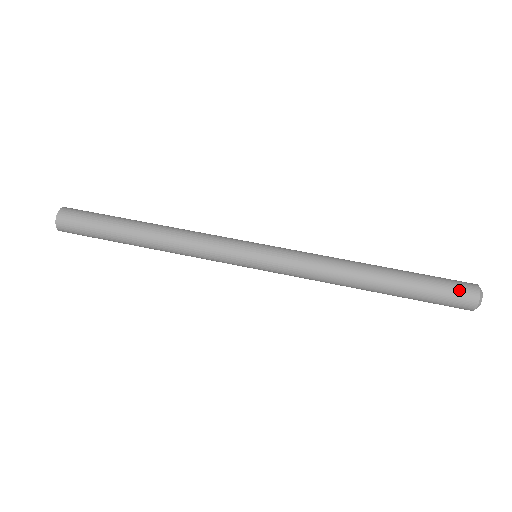
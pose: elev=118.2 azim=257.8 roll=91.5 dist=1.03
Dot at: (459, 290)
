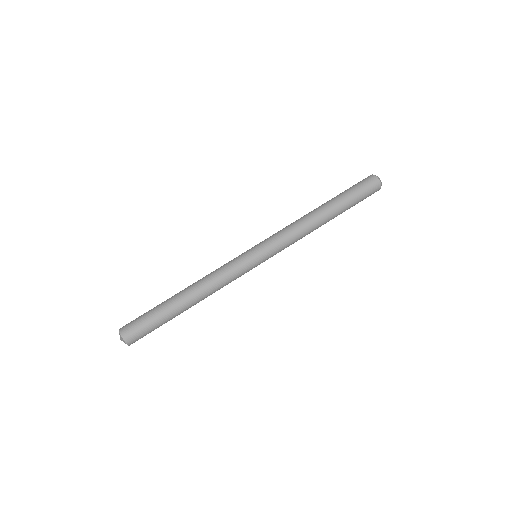
Dot at: (367, 184)
